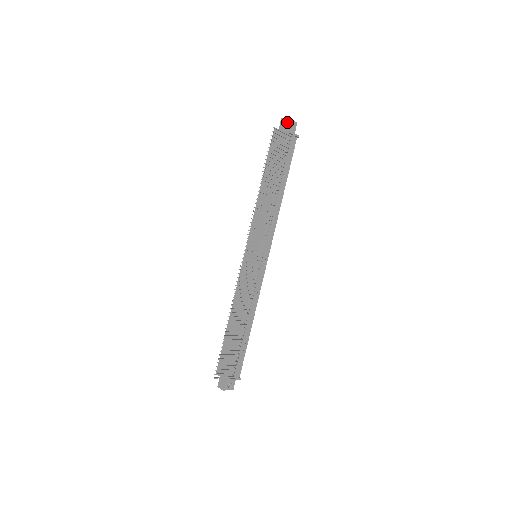
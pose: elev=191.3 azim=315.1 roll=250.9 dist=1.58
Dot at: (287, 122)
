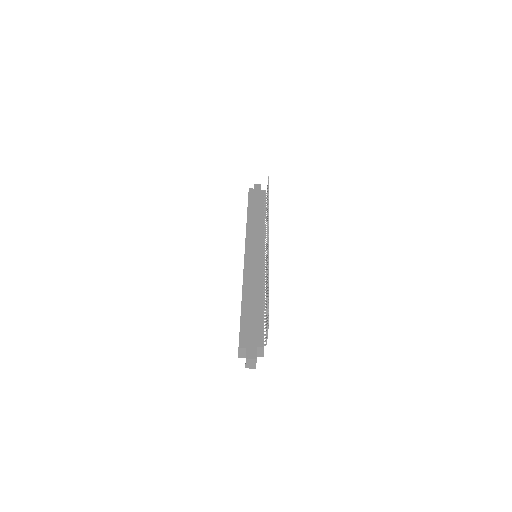
Dot at: occluded
